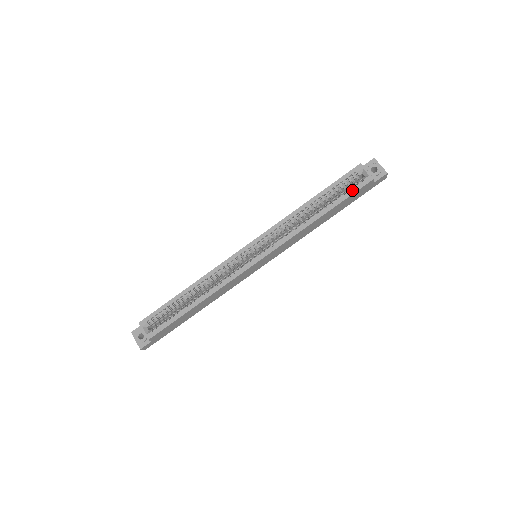
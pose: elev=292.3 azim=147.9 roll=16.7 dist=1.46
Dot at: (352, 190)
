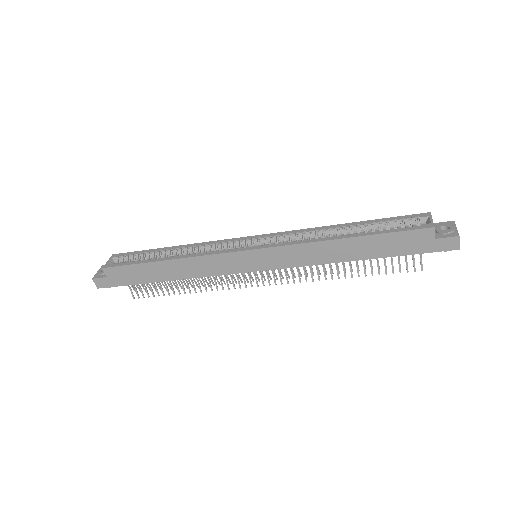
Dot at: (400, 228)
